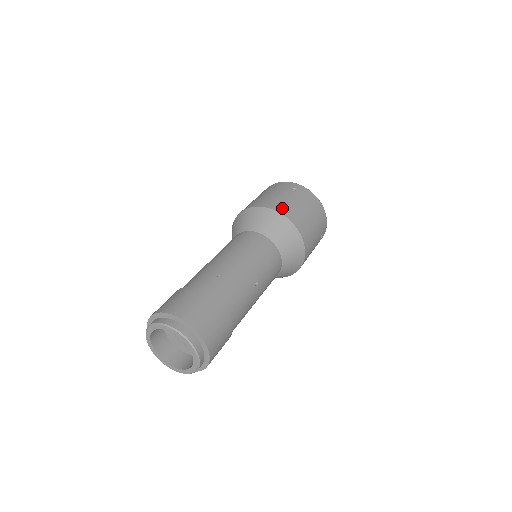
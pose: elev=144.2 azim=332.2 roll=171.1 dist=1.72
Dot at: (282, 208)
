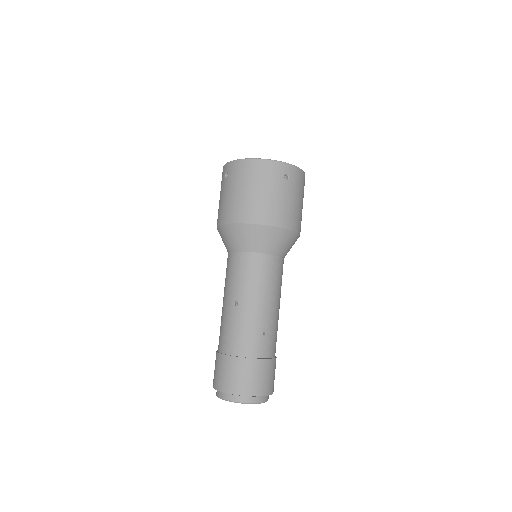
Dot at: (287, 220)
